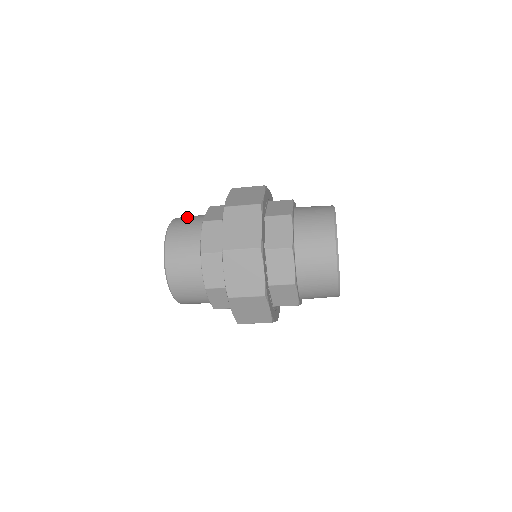
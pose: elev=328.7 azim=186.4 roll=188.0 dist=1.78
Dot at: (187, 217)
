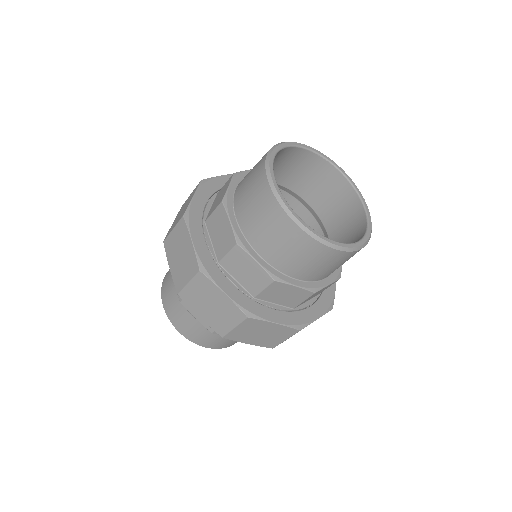
Dot at: (167, 286)
